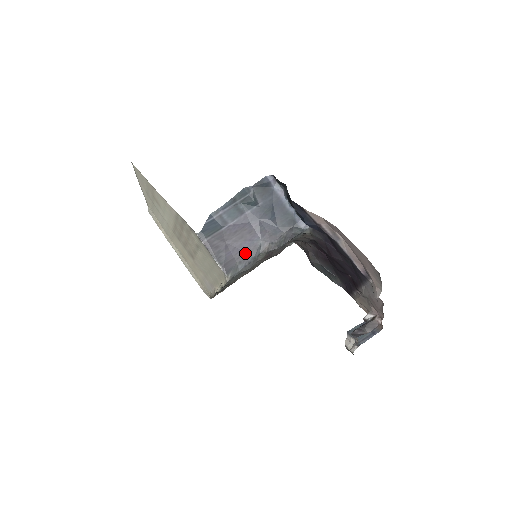
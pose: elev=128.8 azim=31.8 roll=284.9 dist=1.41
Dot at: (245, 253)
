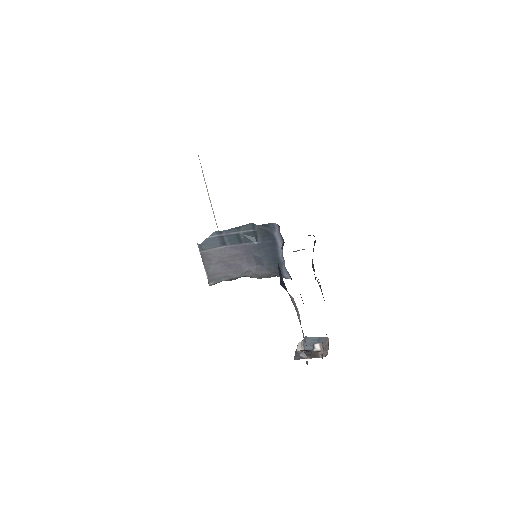
Dot at: (231, 272)
